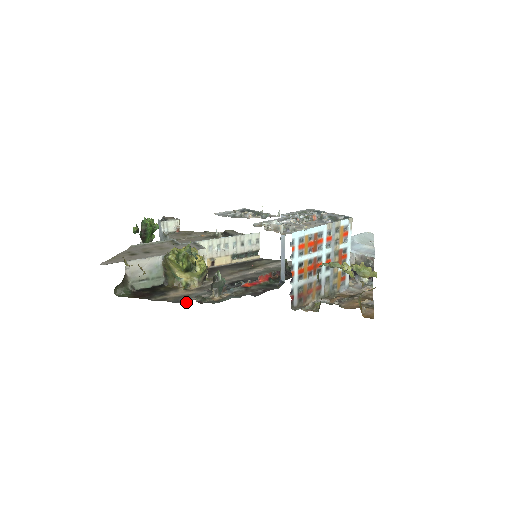
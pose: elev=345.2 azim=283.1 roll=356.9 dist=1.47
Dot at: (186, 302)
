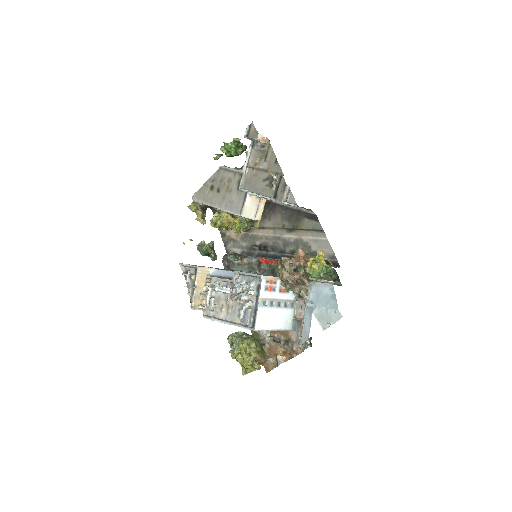
Dot at: (227, 251)
